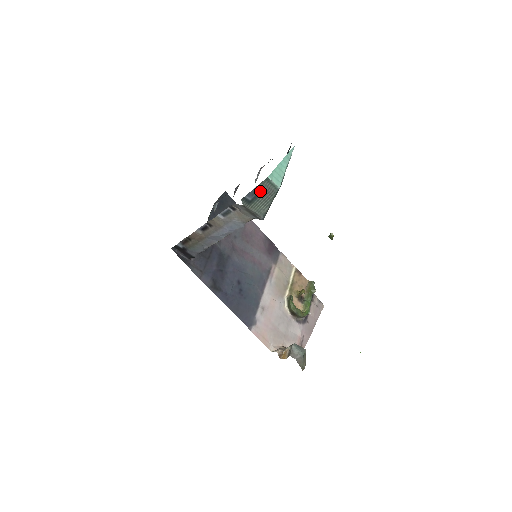
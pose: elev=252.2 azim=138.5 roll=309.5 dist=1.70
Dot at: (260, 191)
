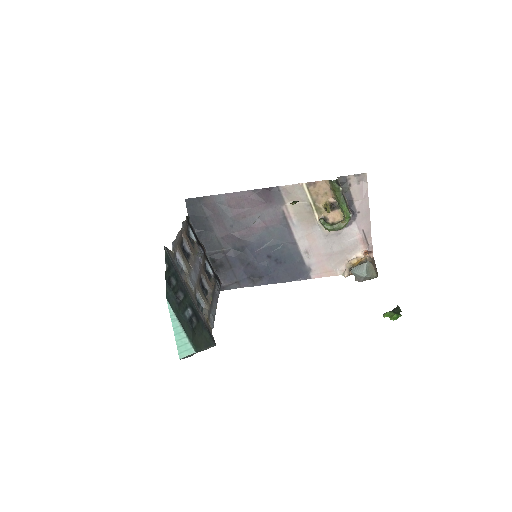
Dot at: (189, 356)
